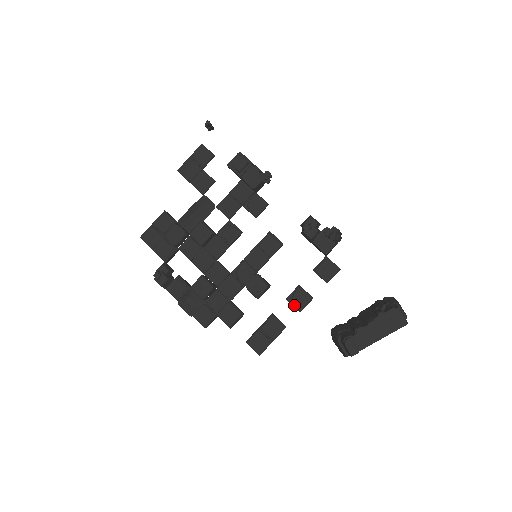
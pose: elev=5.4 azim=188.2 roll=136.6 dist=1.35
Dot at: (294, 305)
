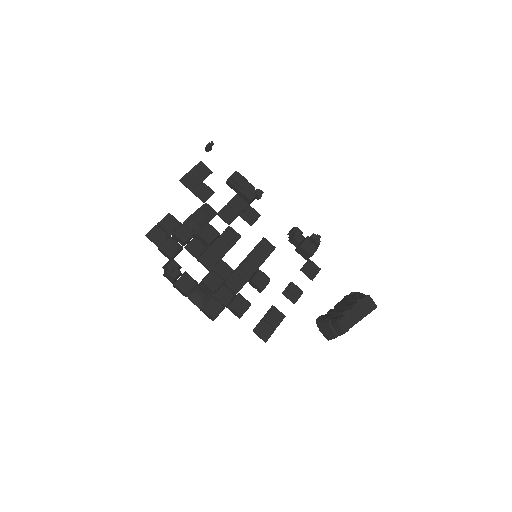
Dot at: (290, 298)
